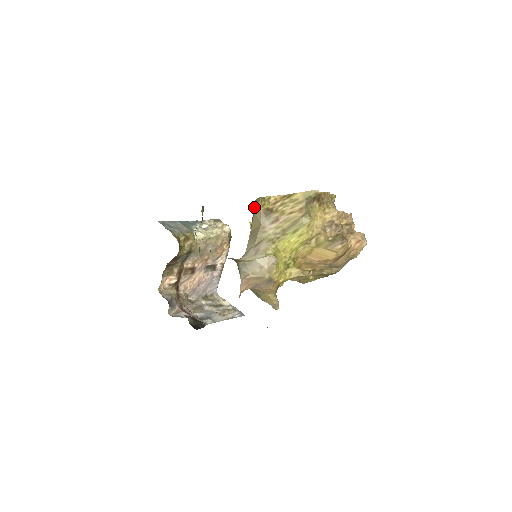
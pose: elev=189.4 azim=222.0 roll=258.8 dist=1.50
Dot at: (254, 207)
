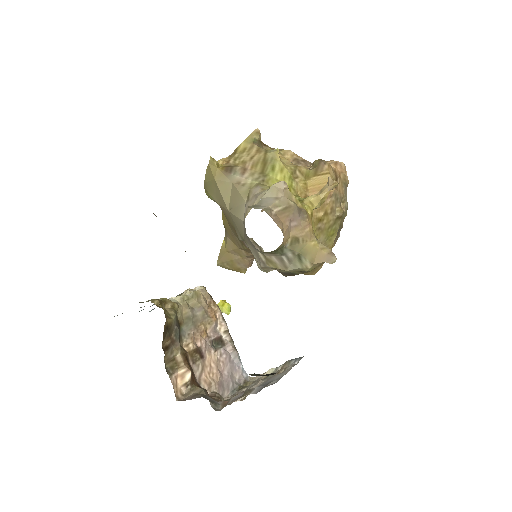
Dot at: (209, 184)
